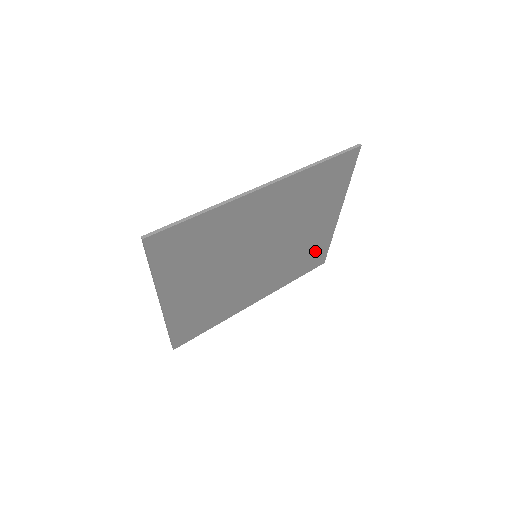
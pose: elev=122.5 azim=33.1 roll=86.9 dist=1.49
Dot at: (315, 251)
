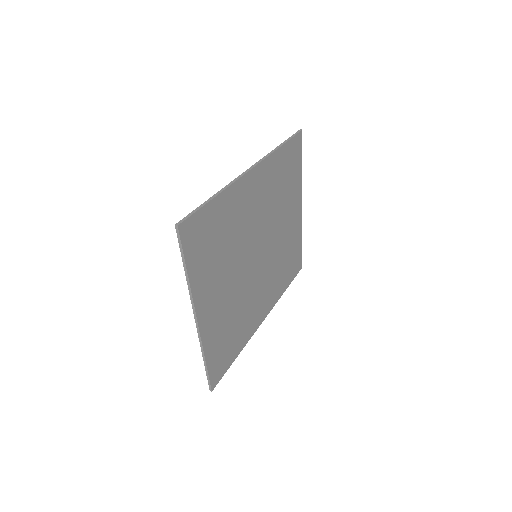
Dot at: (293, 252)
